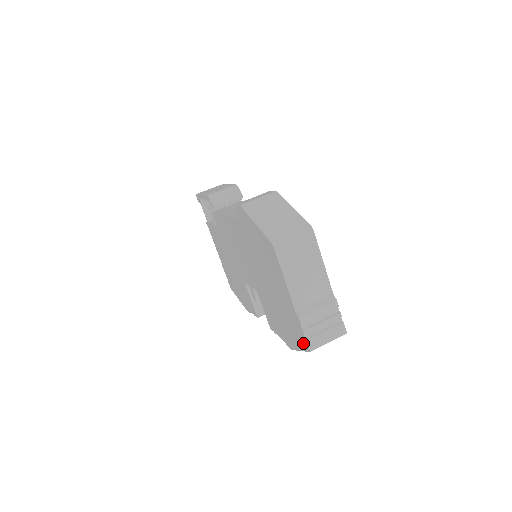
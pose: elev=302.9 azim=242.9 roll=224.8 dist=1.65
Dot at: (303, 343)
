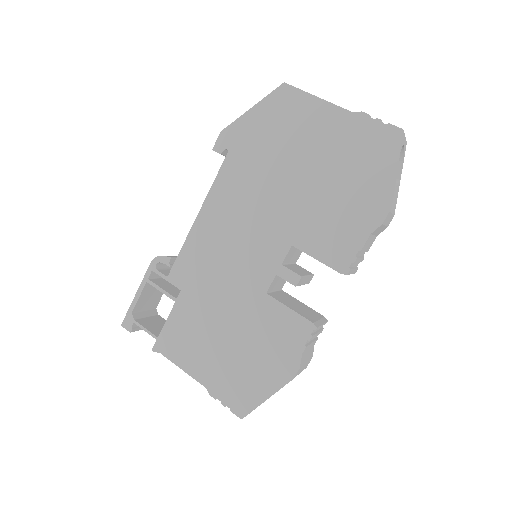
Dot at: (389, 141)
